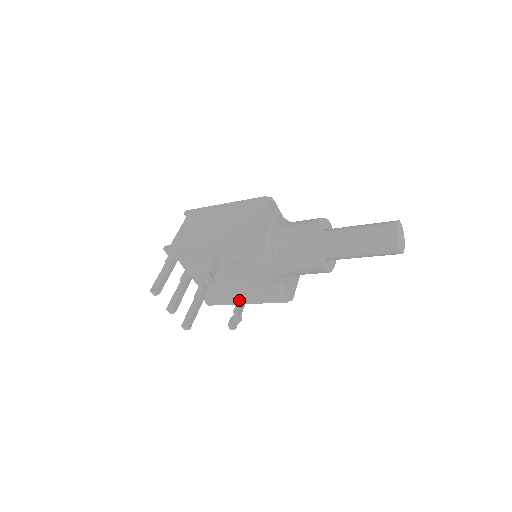
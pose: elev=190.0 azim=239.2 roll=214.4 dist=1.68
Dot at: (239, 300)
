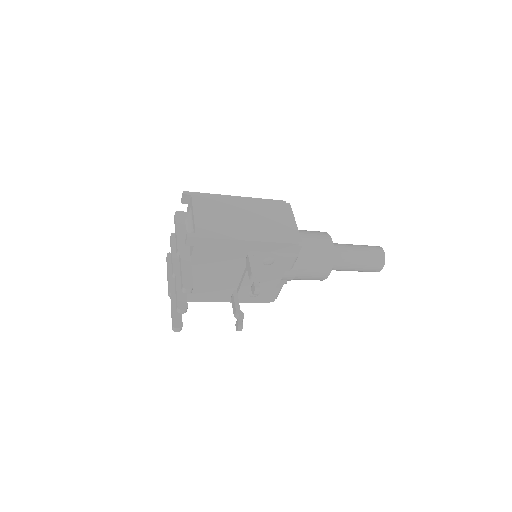
Dot at: (236, 299)
